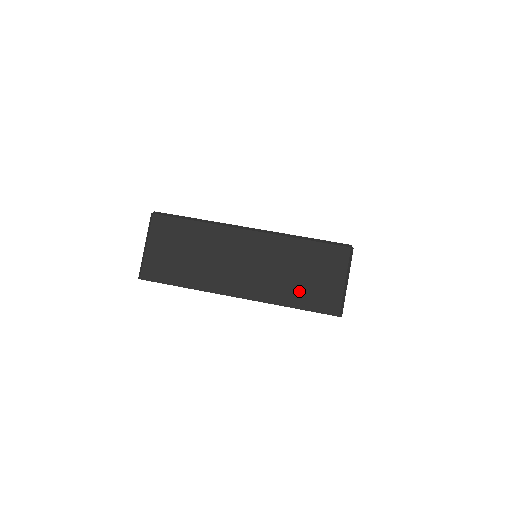
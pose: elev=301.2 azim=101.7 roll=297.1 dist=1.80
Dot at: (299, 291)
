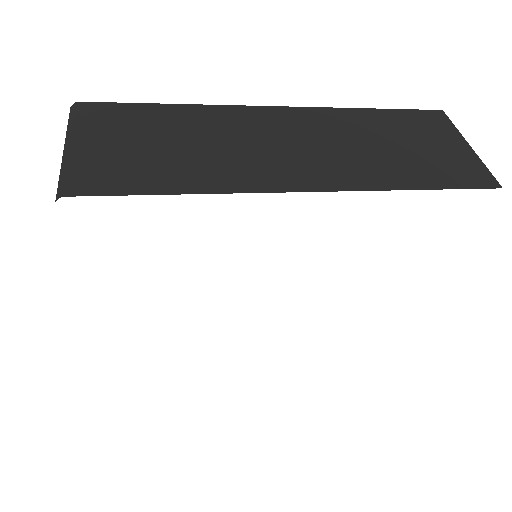
Dot at: (411, 166)
